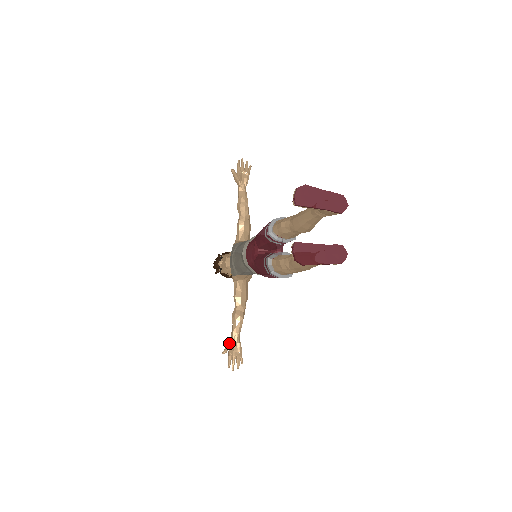
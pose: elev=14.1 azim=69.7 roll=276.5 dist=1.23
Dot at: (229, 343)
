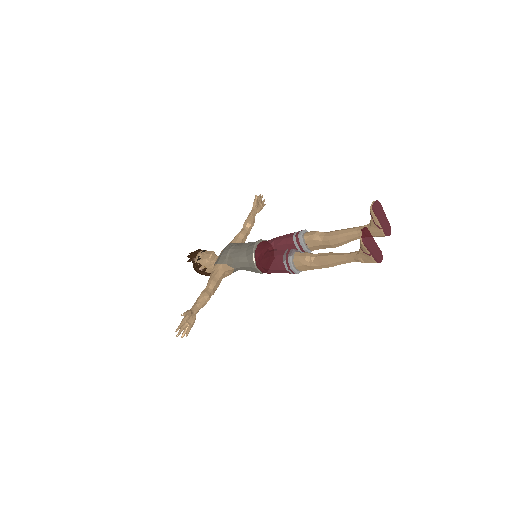
Dot at: (191, 310)
